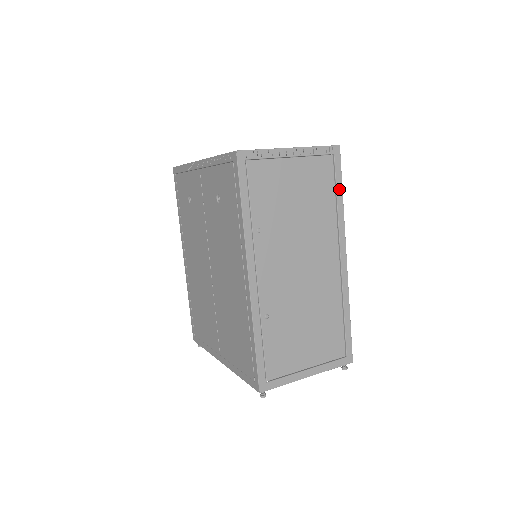
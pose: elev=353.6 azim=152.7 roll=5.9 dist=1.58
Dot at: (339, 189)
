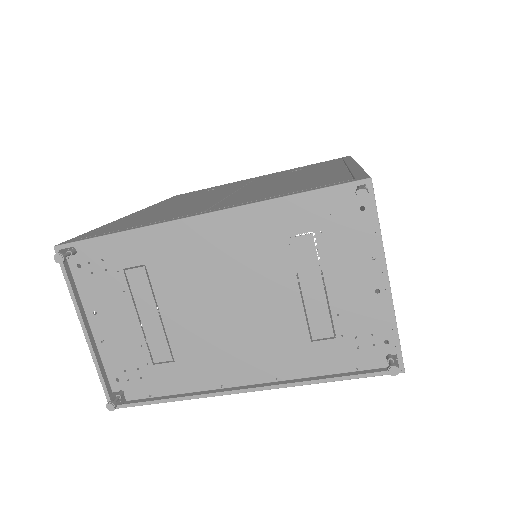
Dot at: occluded
